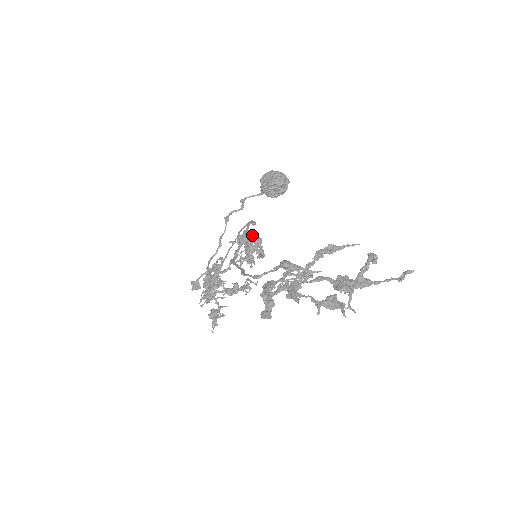
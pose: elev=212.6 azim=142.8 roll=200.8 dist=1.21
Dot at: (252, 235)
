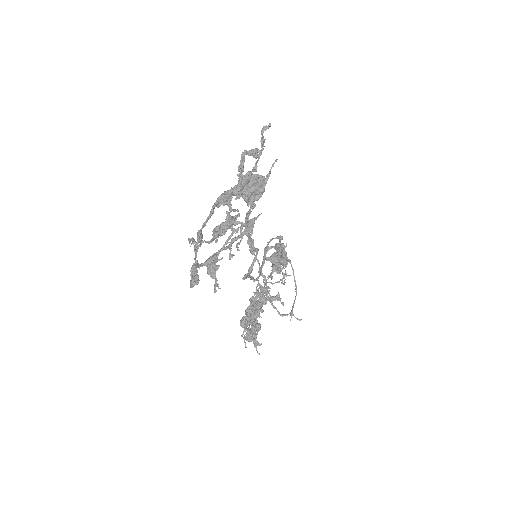
Dot at: (274, 247)
